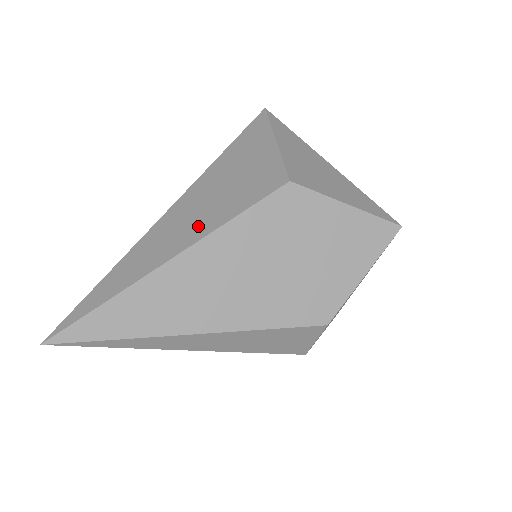
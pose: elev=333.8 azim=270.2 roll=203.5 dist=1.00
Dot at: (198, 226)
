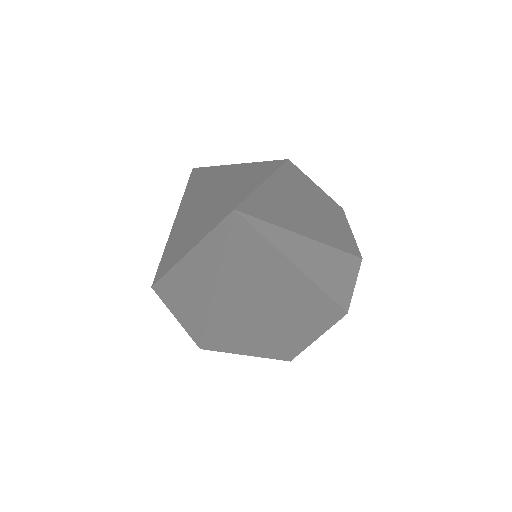
Dot at: (258, 173)
